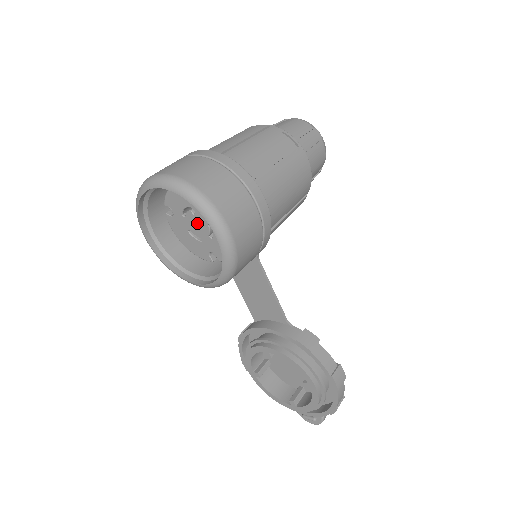
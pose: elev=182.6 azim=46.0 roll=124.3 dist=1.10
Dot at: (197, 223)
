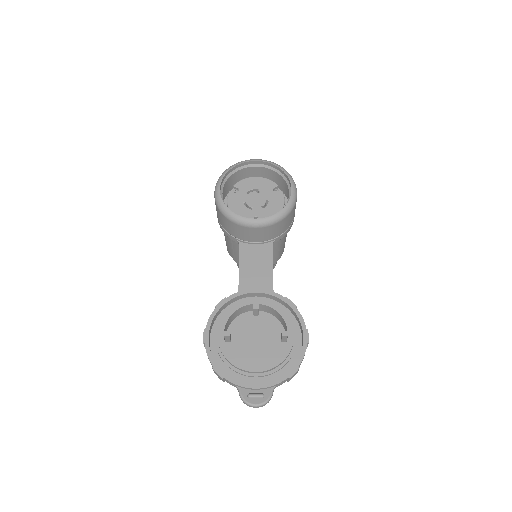
Dot at: (257, 198)
